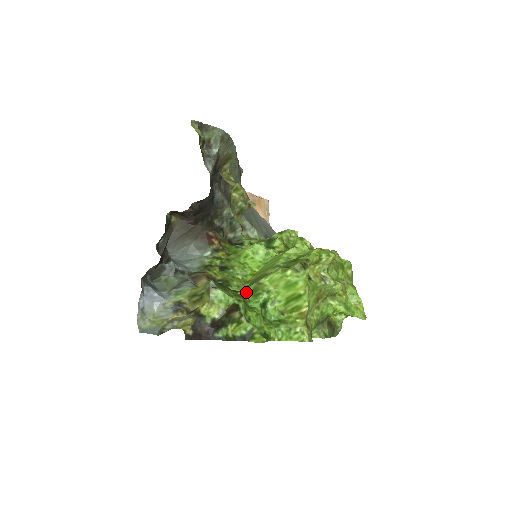
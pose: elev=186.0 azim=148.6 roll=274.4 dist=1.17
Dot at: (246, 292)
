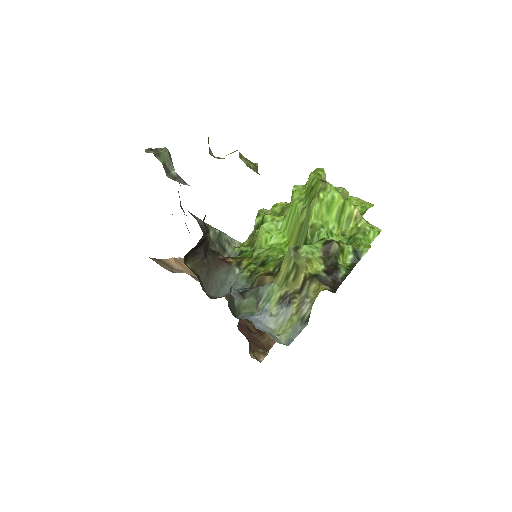
Dot at: (310, 242)
